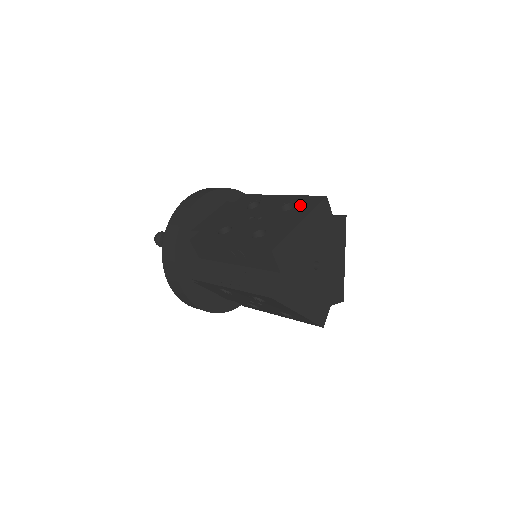
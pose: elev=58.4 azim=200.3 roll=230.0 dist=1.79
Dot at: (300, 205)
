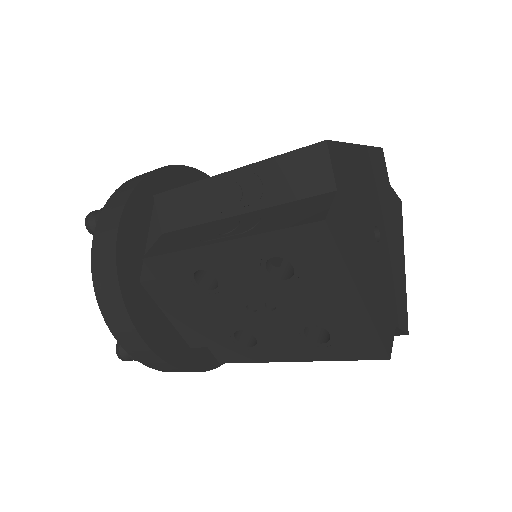
Dot at: occluded
